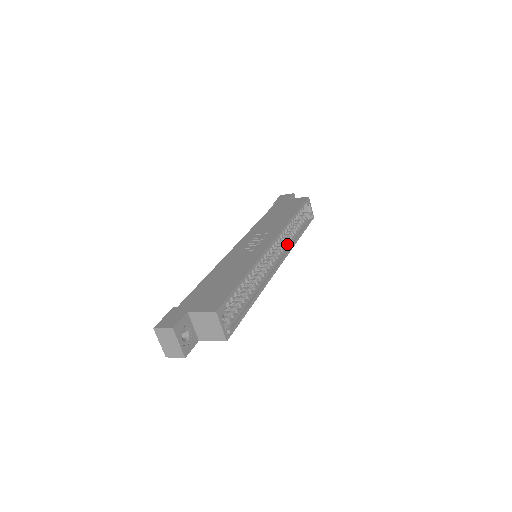
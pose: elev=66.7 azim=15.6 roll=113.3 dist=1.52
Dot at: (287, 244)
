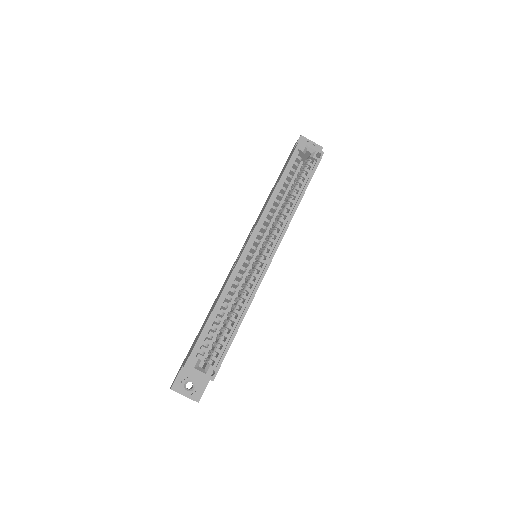
Dot at: (282, 222)
